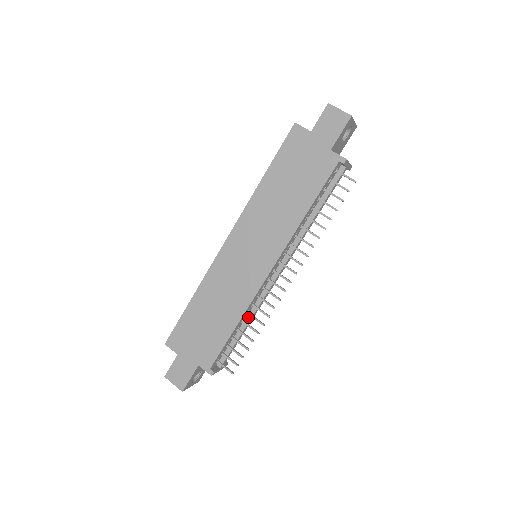
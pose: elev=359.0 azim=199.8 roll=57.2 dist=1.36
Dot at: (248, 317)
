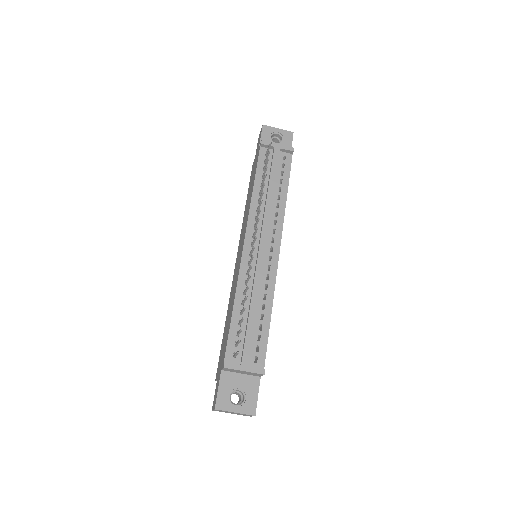
Dot at: (250, 299)
